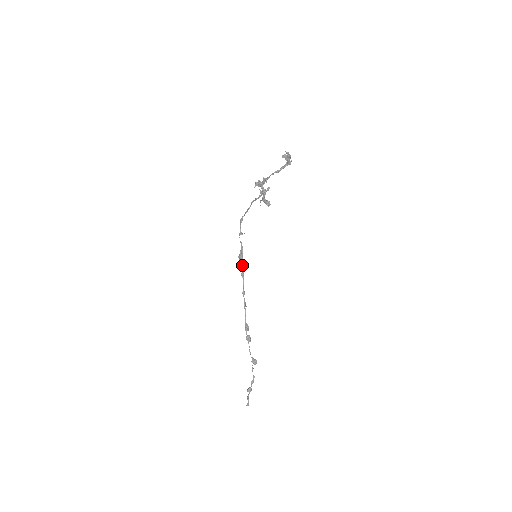
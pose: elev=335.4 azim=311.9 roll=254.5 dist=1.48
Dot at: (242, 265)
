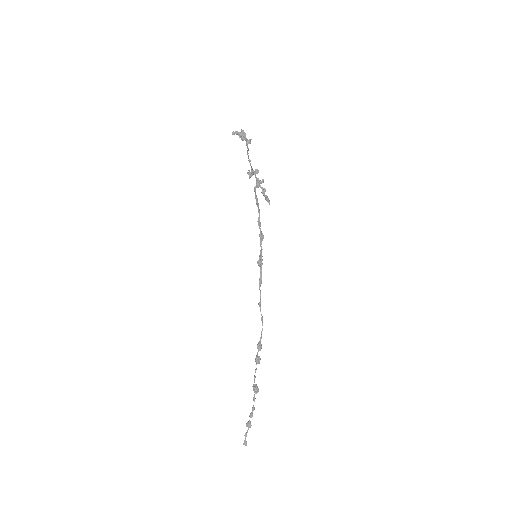
Dot at: (261, 272)
